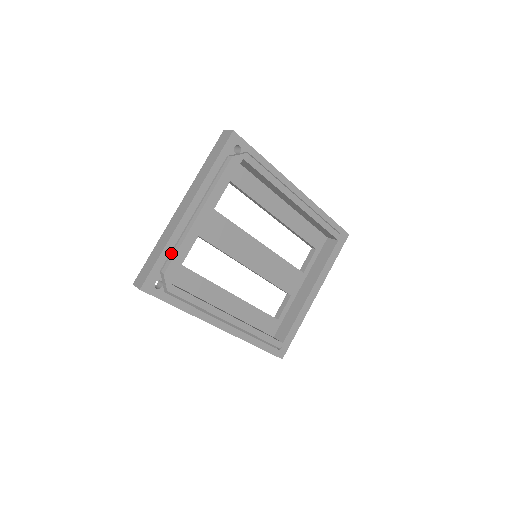
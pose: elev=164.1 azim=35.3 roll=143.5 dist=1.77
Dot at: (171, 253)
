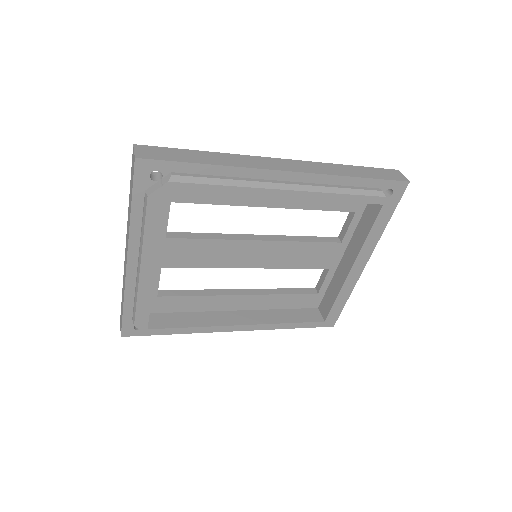
Dot at: (133, 304)
